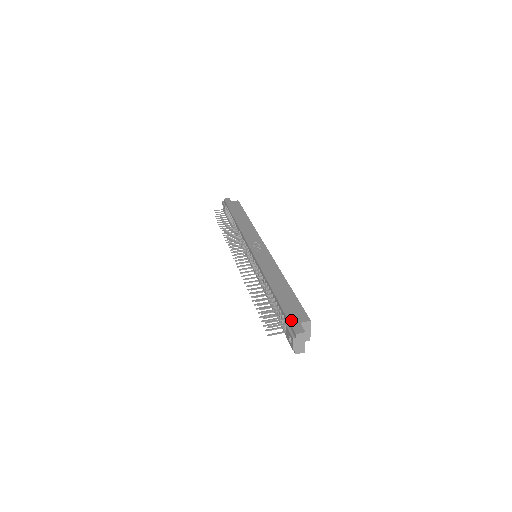
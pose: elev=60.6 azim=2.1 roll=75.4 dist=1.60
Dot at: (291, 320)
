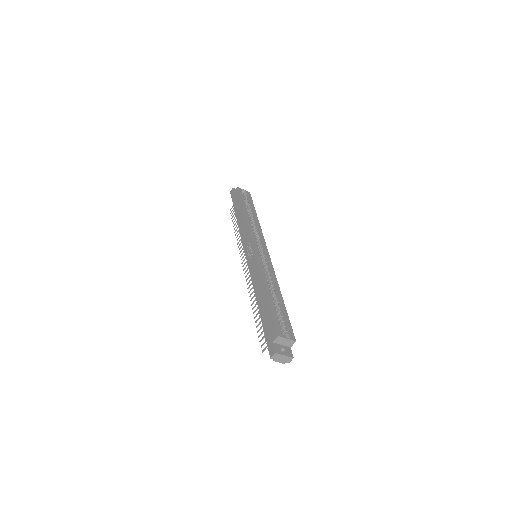
Dot at: (268, 342)
